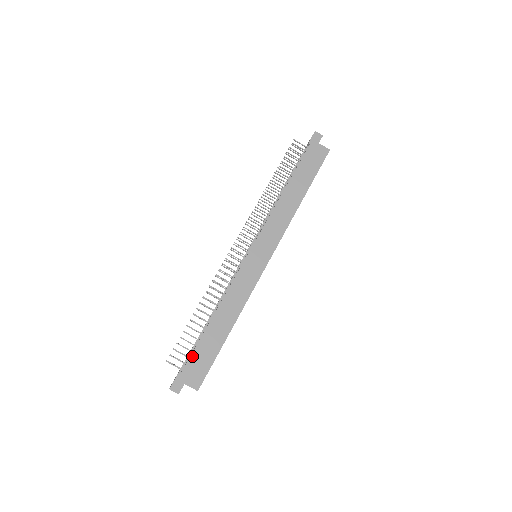
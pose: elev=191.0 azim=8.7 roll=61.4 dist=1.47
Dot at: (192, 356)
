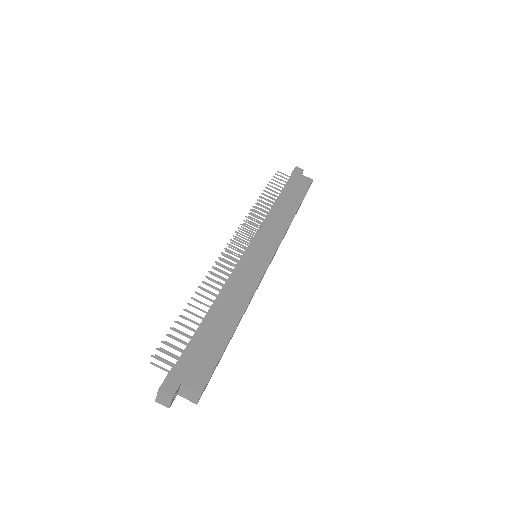
Dot at: (190, 348)
